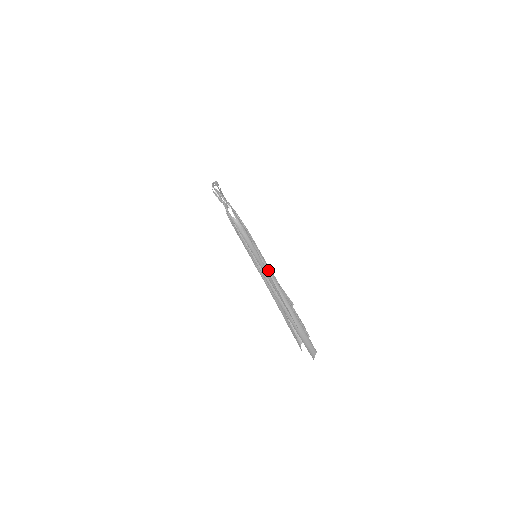
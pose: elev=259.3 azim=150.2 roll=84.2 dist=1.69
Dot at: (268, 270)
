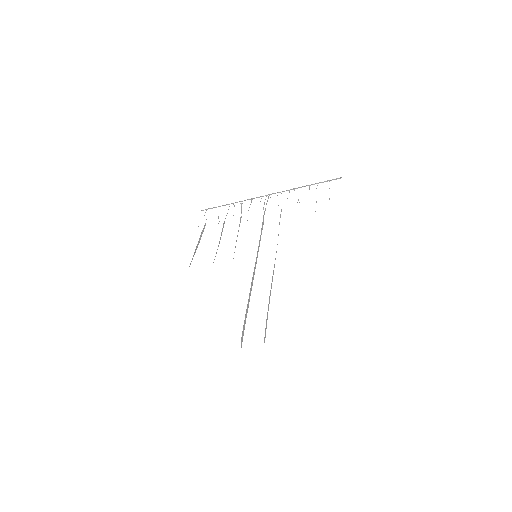
Dot at: occluded
